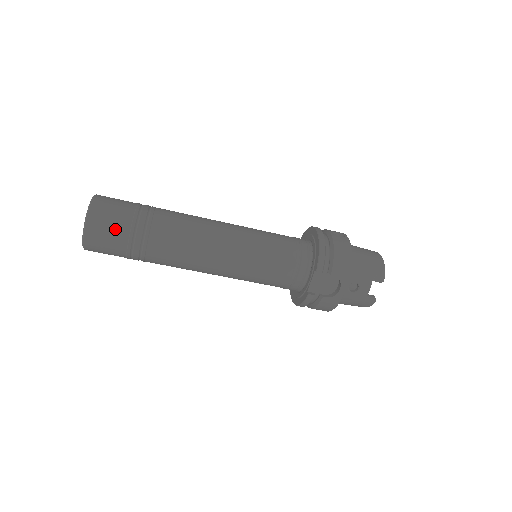
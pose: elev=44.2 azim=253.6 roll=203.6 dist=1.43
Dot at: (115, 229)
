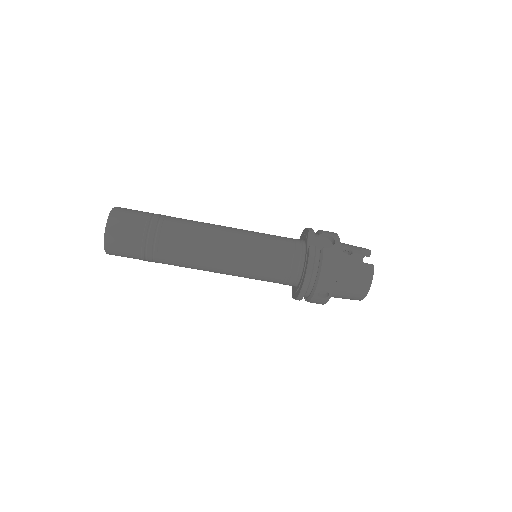
Dot at: (137, 212)
